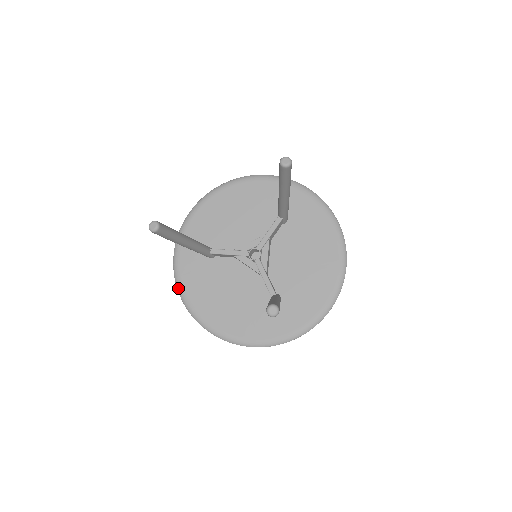
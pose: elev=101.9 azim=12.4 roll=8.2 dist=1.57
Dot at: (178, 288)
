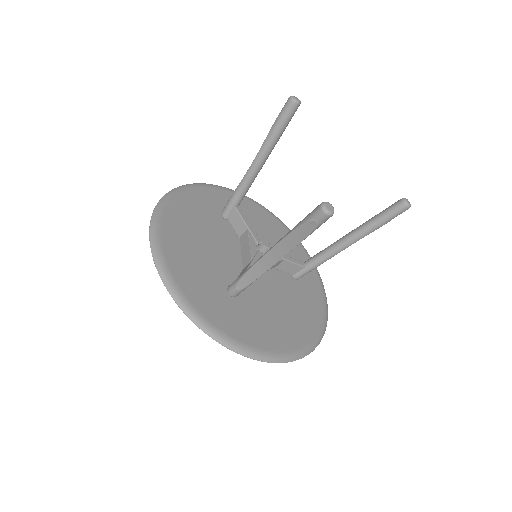
Dot at: (173, 191)
